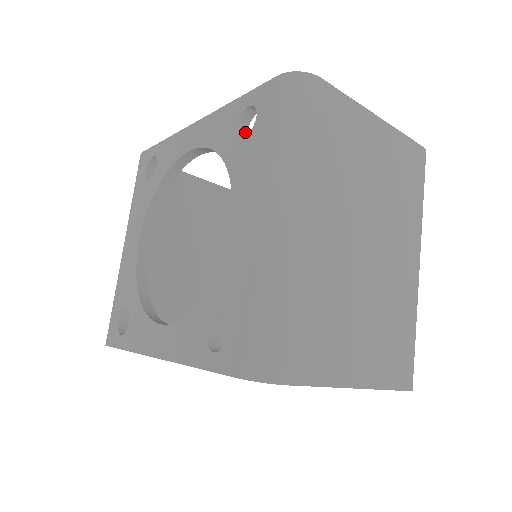
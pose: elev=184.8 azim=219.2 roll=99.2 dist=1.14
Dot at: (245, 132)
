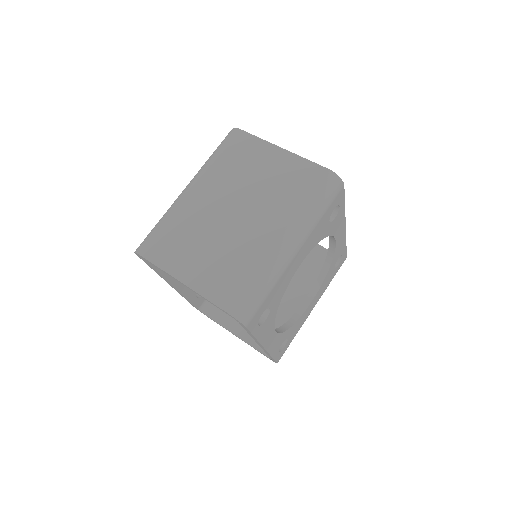
Dot at: occluded
